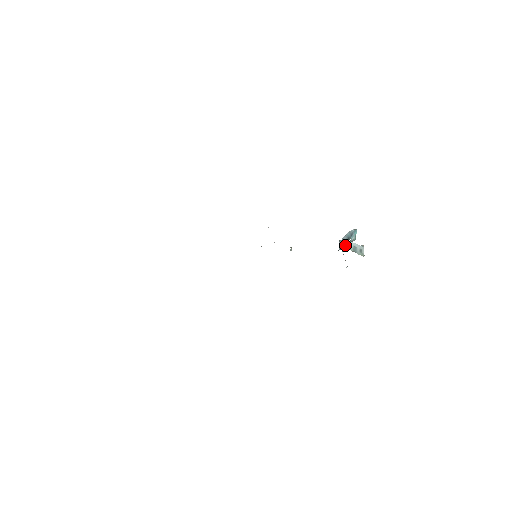
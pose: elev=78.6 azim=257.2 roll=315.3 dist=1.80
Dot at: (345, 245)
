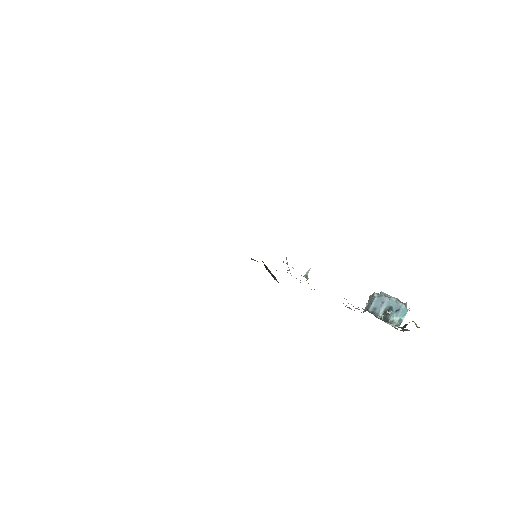
Dot at: (381, 314)
